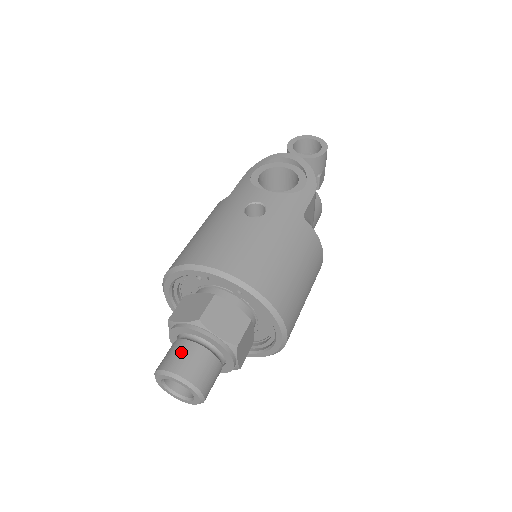
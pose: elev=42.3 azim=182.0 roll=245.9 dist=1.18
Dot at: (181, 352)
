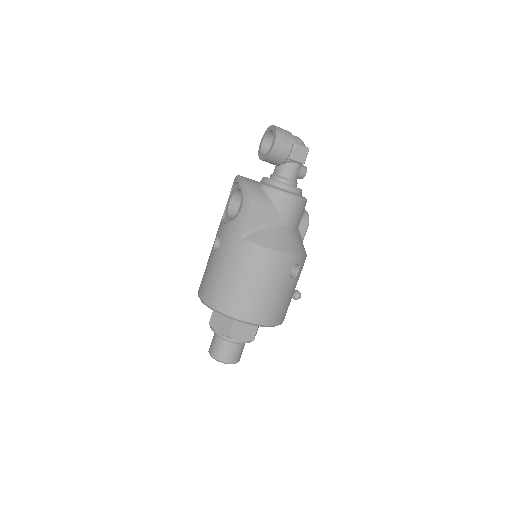
Dot at: (212, 340)
